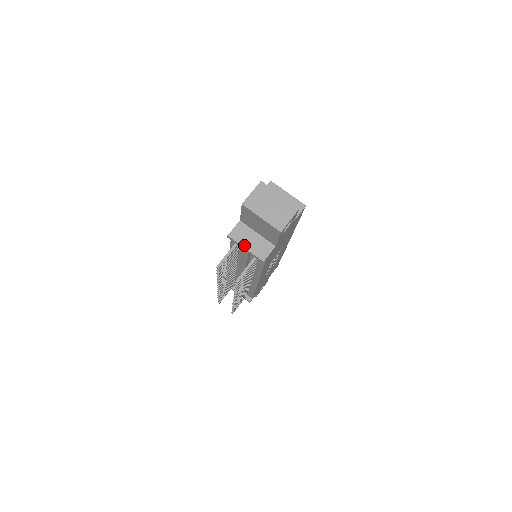
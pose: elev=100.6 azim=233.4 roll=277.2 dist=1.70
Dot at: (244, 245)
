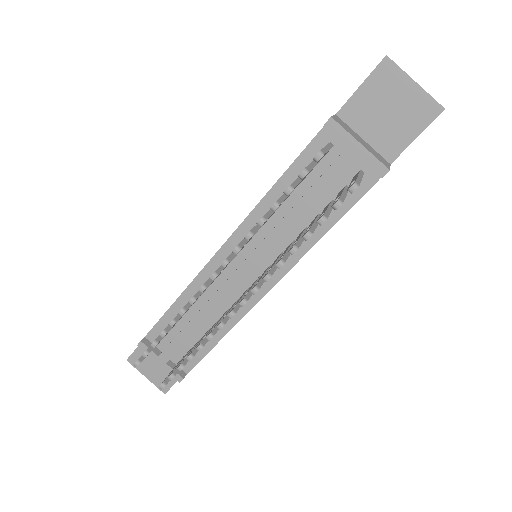
Dot at: (357, 139)
